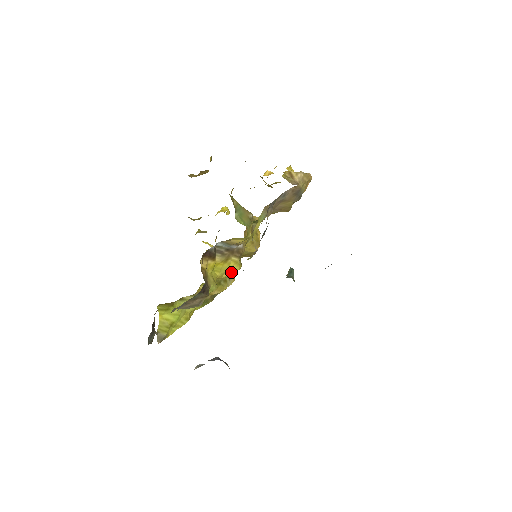
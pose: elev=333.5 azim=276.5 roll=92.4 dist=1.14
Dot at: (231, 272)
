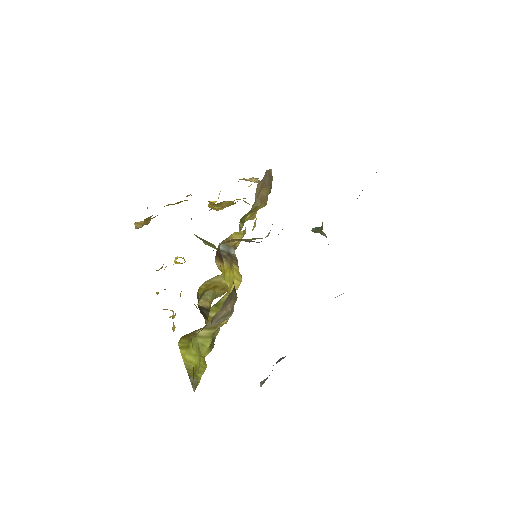
Dot at: (236, 284)
